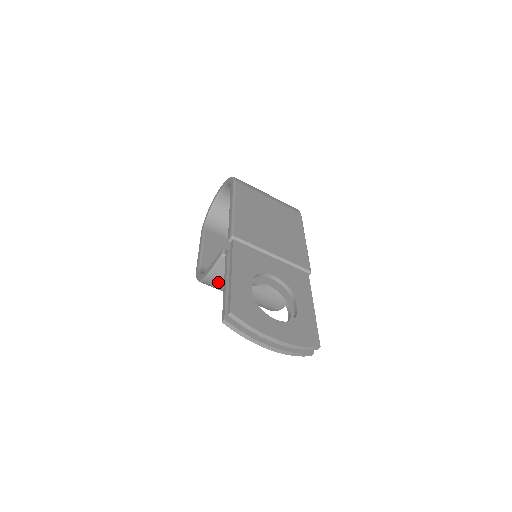
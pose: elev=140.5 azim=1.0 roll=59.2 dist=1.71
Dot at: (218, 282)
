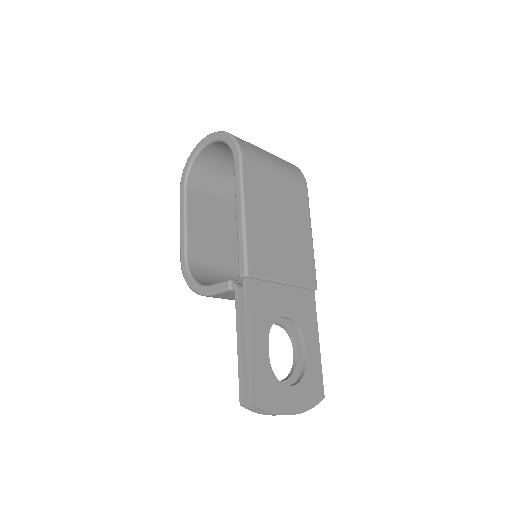
Dot at: (214, 297)
